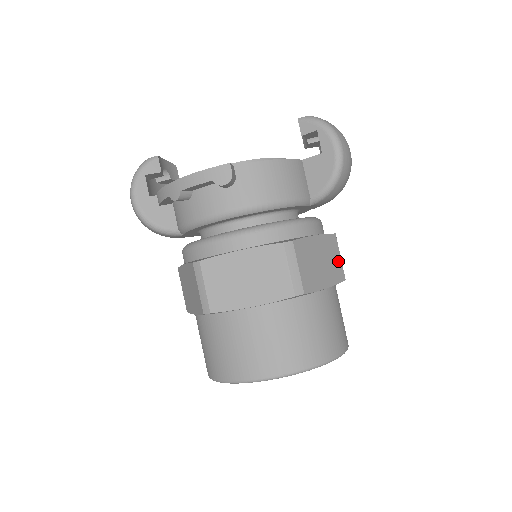
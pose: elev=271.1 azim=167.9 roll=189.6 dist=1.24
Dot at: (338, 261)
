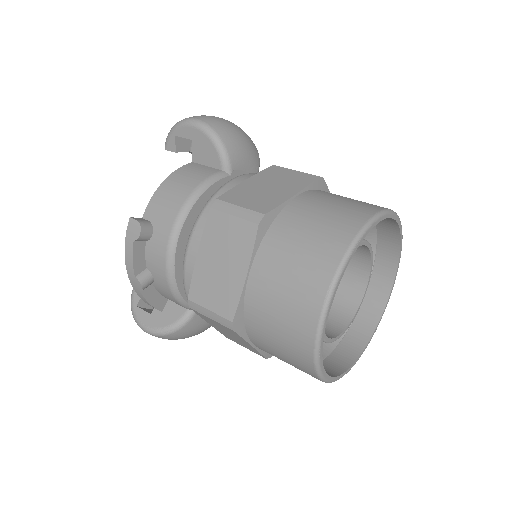
Dot at: (295, 174)
